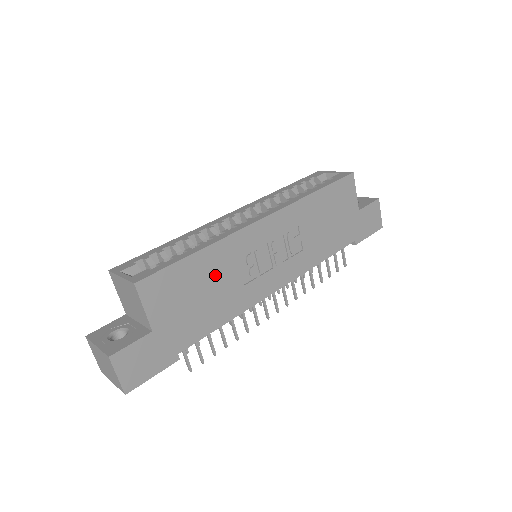
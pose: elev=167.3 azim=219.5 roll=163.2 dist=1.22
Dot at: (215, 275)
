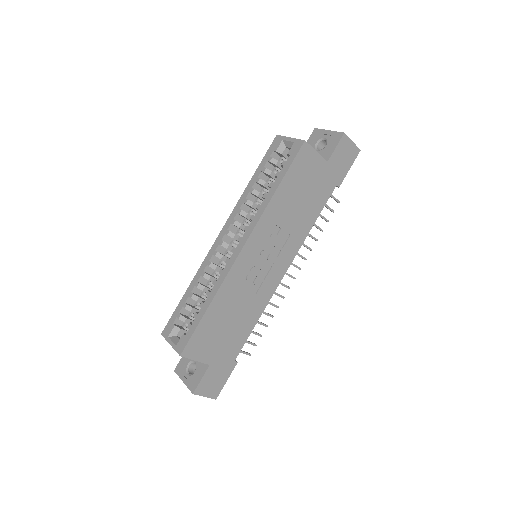
Dot at: (230, 308)
